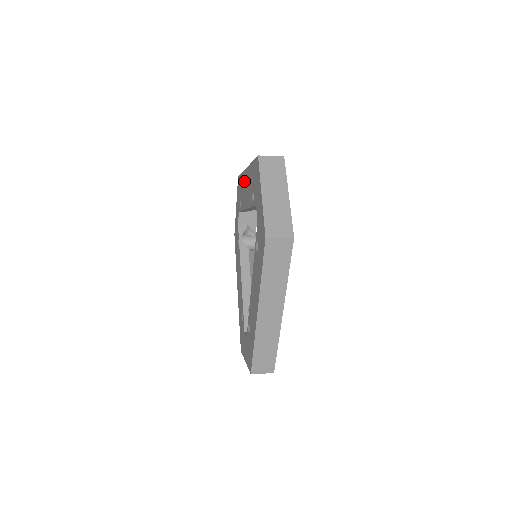
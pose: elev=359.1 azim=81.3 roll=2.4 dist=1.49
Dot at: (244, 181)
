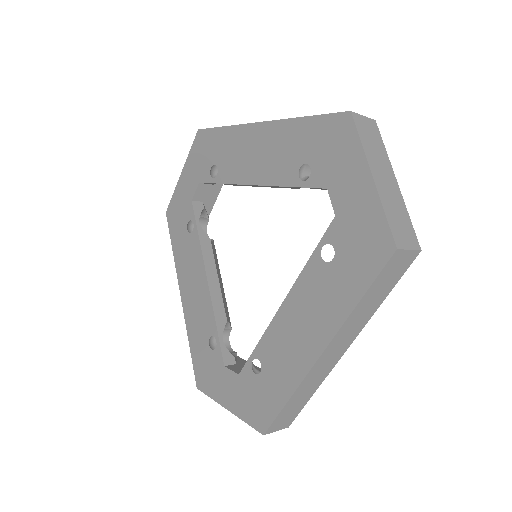
Dot at: (243, 141)
